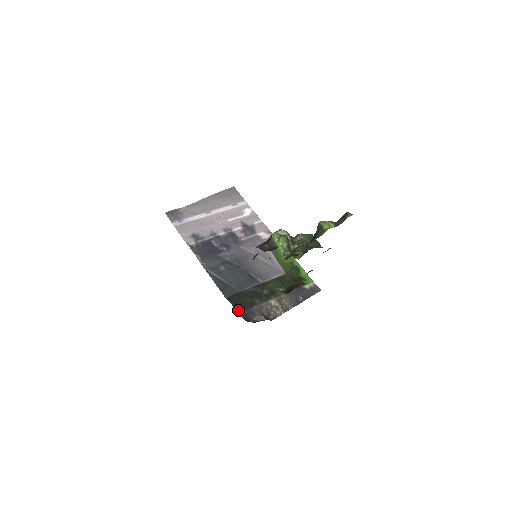
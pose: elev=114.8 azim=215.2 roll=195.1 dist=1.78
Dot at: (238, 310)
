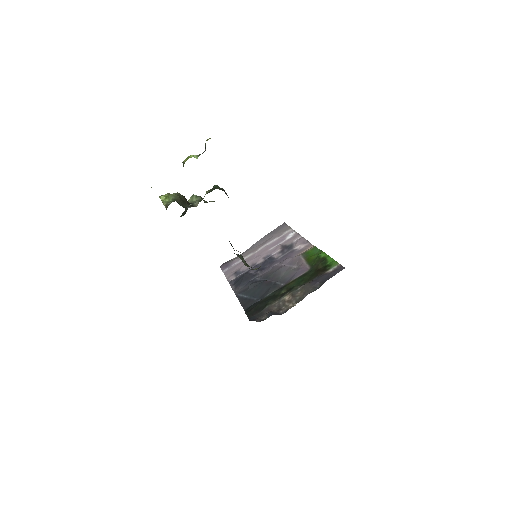
Dot at: (249, 316)
